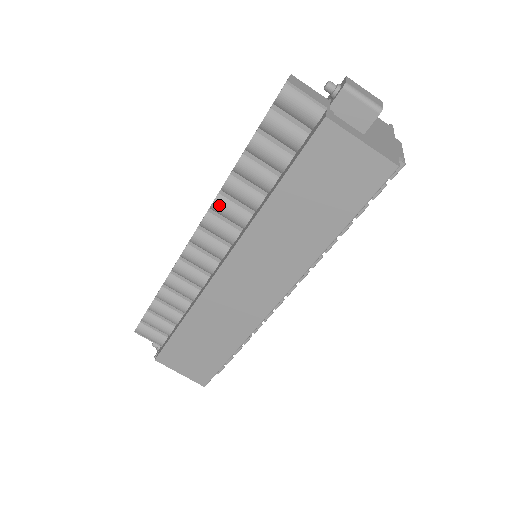
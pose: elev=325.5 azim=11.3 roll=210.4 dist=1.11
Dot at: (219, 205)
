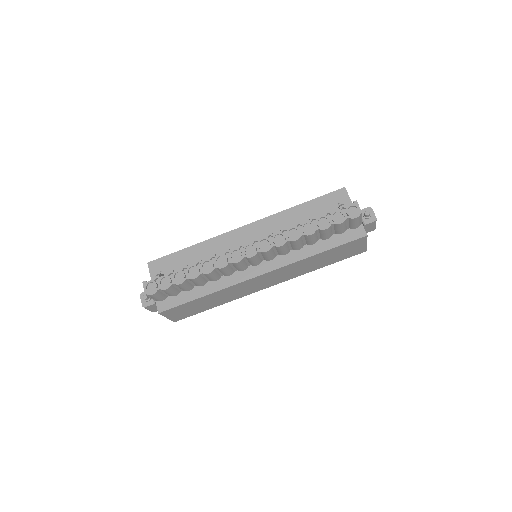
Dot at: (283, 247)
